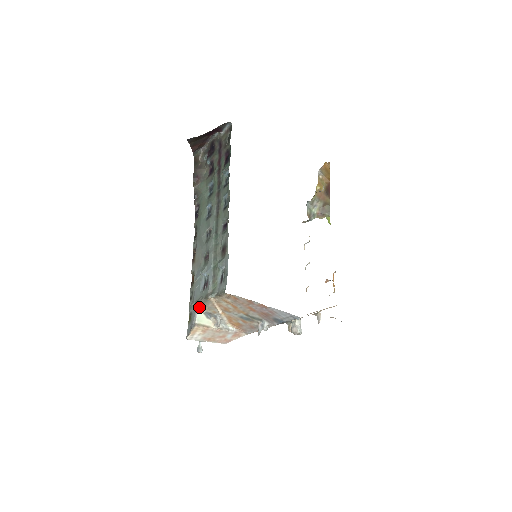
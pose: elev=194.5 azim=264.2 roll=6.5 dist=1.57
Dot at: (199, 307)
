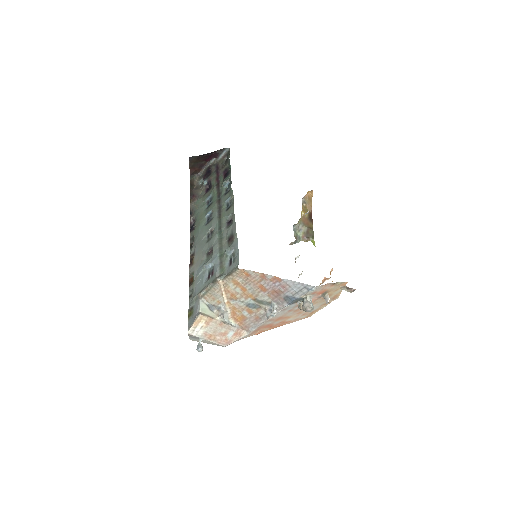
Dot at: (202, 298)
